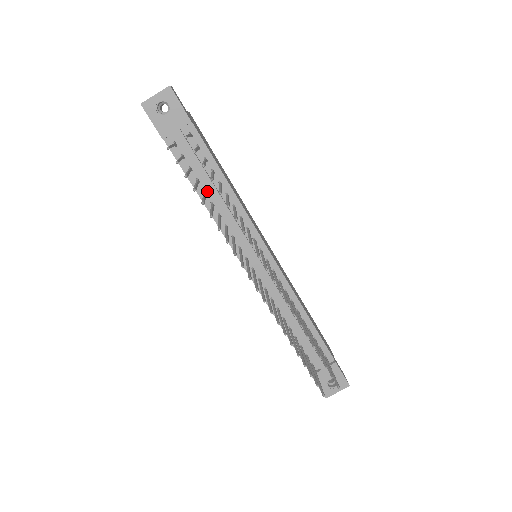
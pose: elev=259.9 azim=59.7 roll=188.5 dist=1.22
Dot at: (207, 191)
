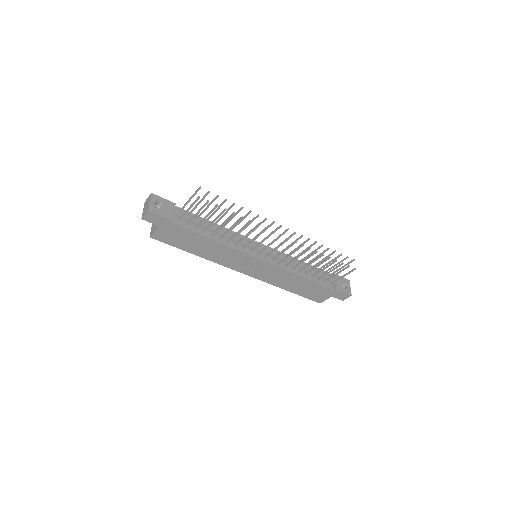
Dot at: (212, 234)
